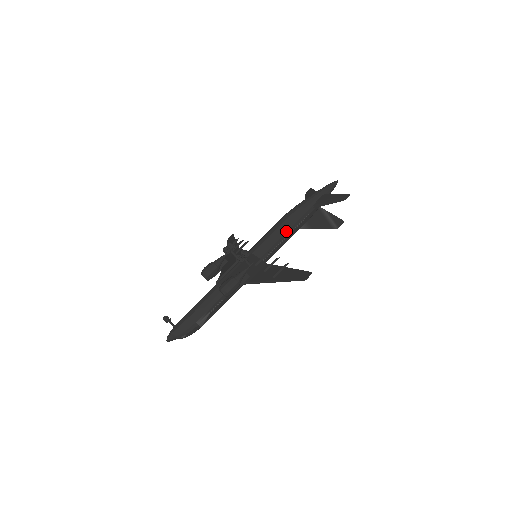
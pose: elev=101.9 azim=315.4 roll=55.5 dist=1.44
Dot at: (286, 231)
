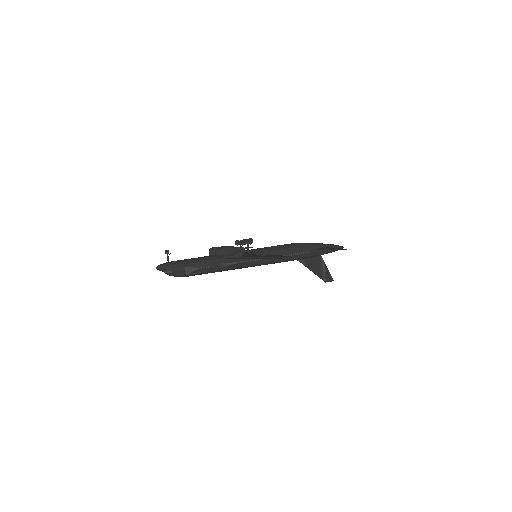
Dot at: (288, 251)
